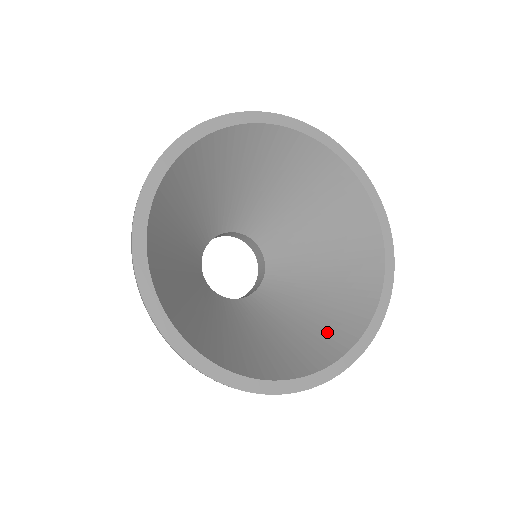
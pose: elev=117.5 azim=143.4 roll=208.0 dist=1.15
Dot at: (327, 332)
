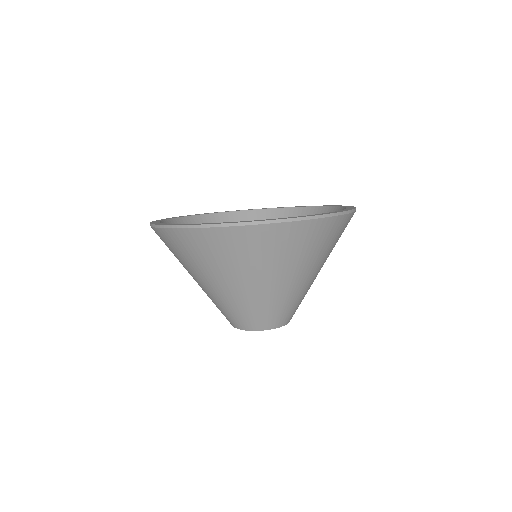
Dot at: occluded
